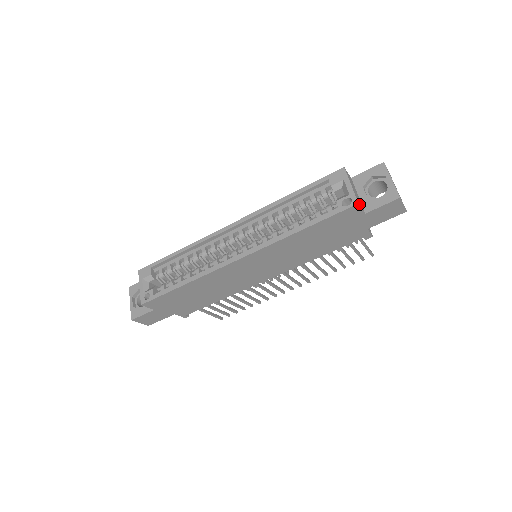
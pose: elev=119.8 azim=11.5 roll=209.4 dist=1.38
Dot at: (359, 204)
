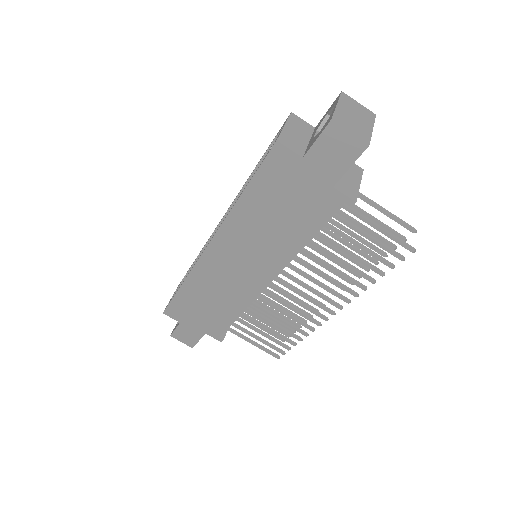
Dot at: (281, 142)
